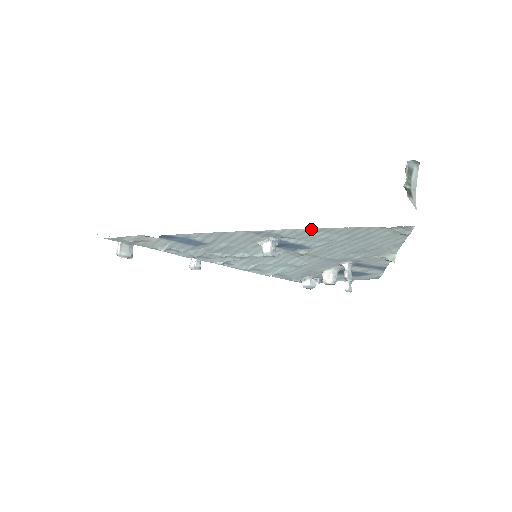
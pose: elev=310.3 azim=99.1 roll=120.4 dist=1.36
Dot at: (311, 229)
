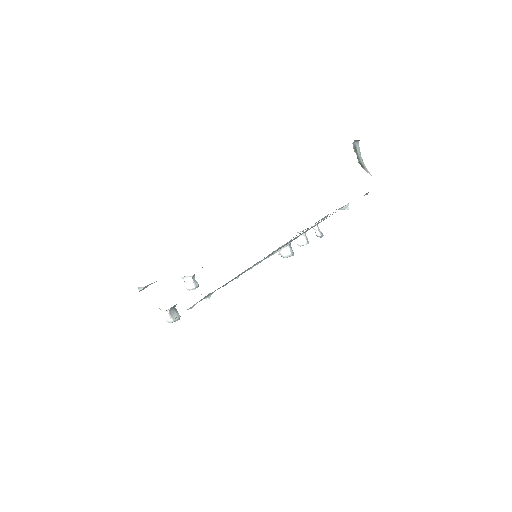
Dot at: occluded
